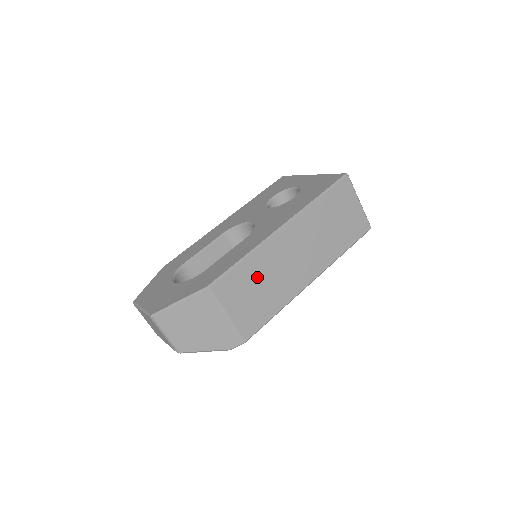
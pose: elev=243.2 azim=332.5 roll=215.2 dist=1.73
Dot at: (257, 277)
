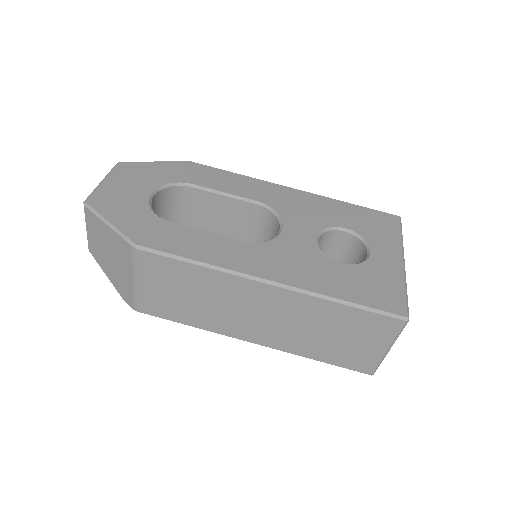
Dot at: (196, 287)
